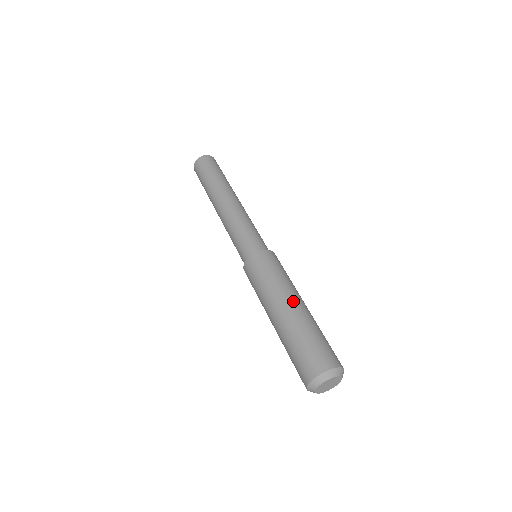
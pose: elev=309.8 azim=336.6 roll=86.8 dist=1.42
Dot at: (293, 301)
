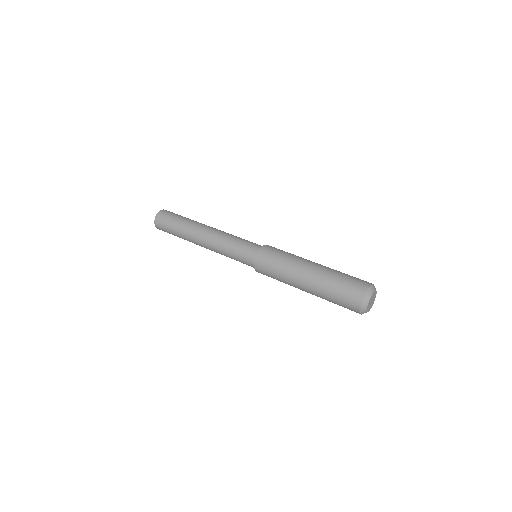
Dot at: occluded
